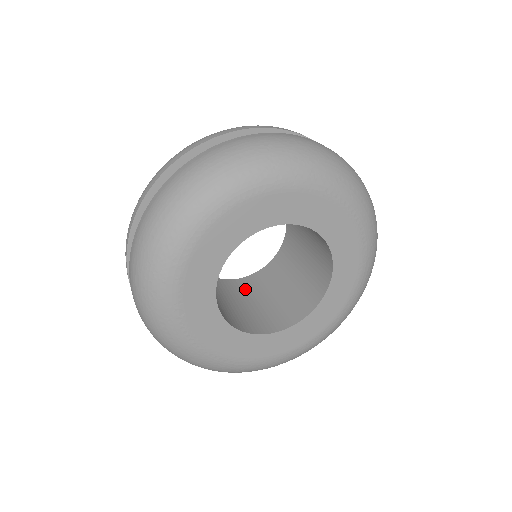
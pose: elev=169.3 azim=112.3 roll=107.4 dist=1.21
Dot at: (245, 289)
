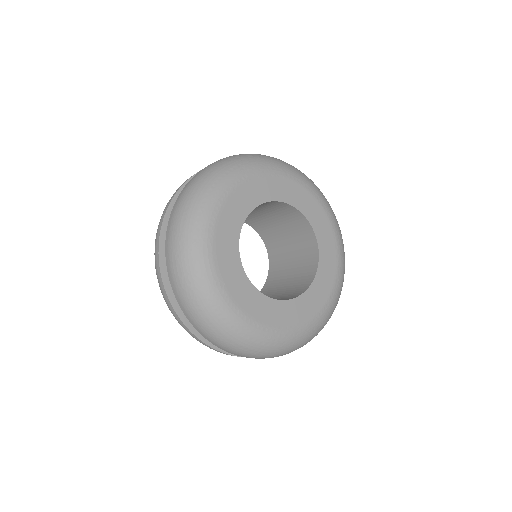
Dot at: occluded
